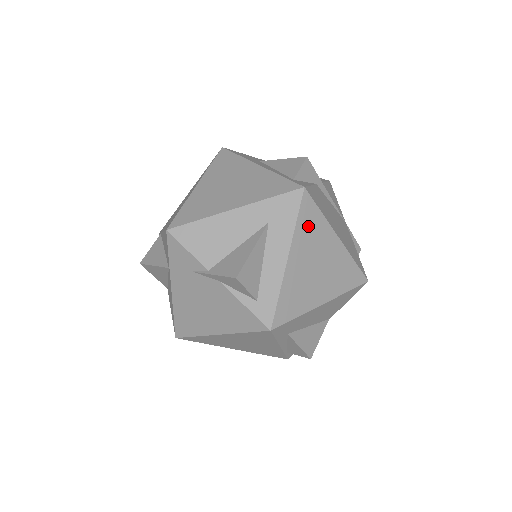
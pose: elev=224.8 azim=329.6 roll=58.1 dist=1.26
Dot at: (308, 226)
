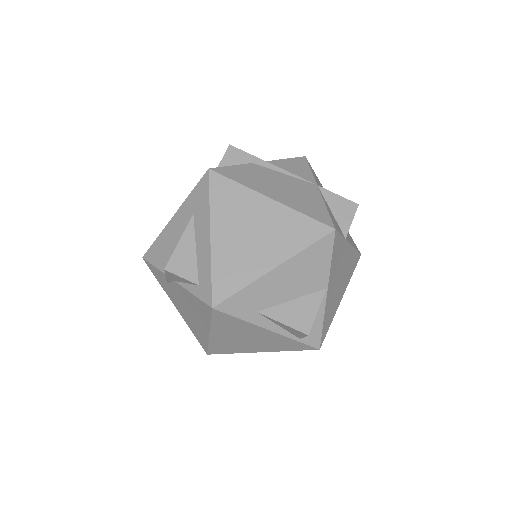
Dot at: (225, 200)
